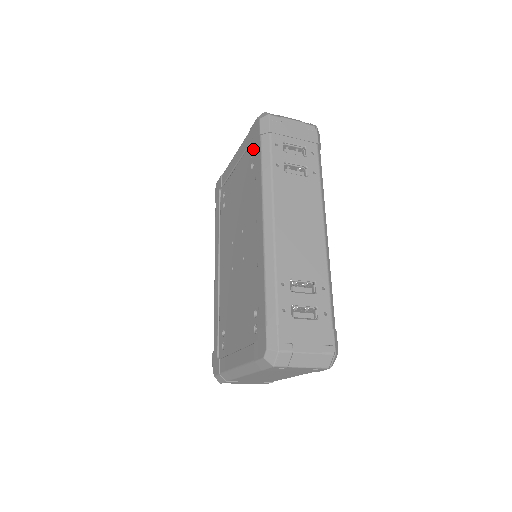
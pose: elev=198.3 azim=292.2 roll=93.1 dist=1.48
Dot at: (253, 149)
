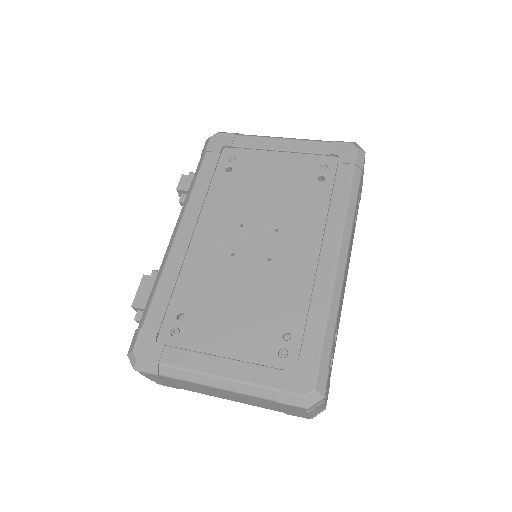
Dot at: (329, 163)
